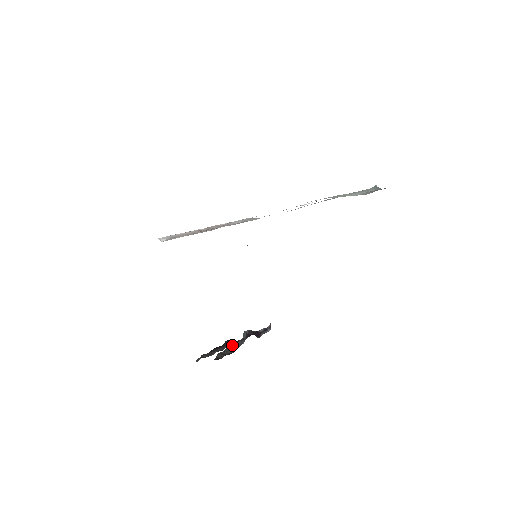
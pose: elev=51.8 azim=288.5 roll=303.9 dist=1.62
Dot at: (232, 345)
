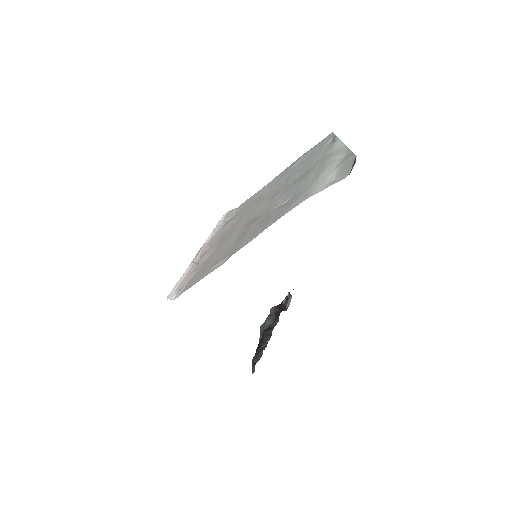
Dot at: (264, 324)
